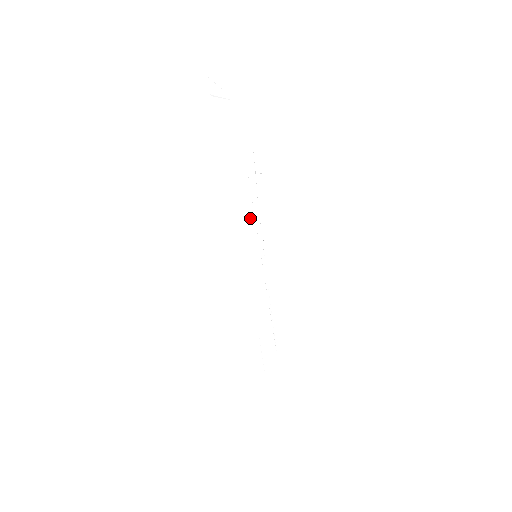
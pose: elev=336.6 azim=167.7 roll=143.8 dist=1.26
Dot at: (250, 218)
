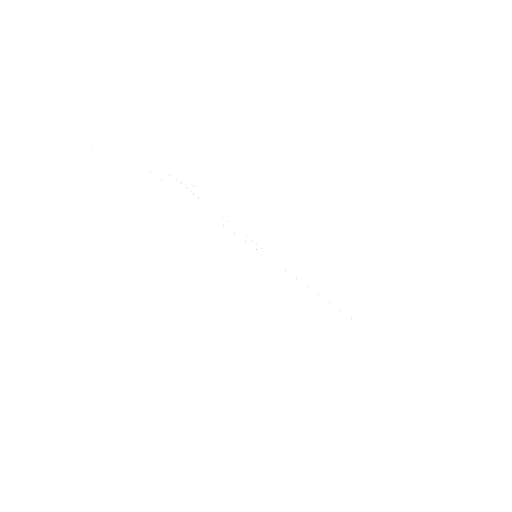
Dot at: (220, 230)
